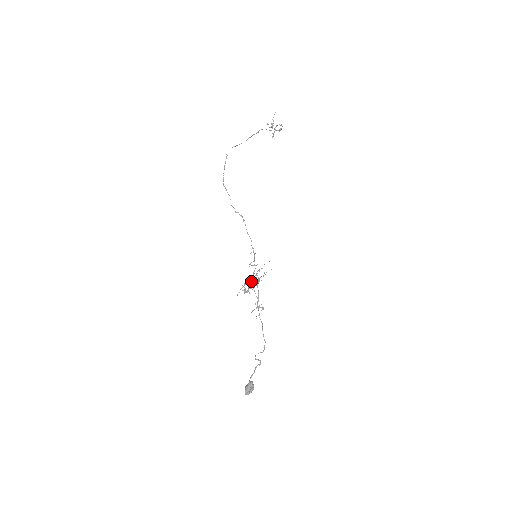
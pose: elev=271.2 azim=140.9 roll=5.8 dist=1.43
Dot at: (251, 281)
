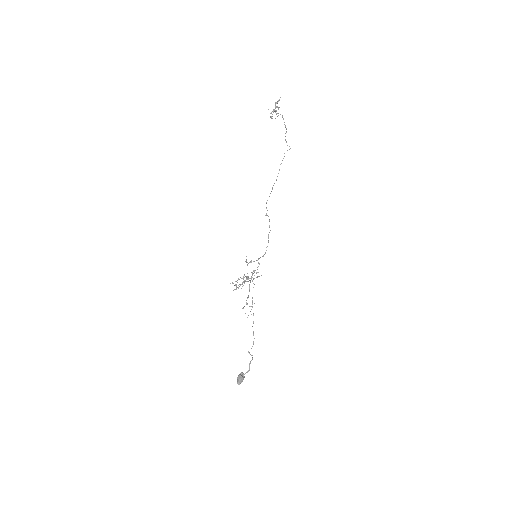
Dot at: (247, 279)
